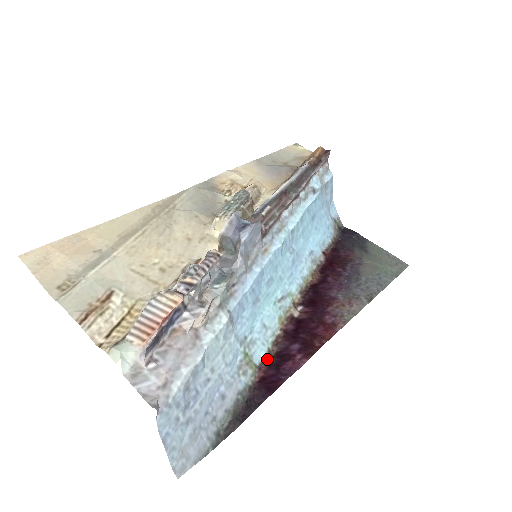
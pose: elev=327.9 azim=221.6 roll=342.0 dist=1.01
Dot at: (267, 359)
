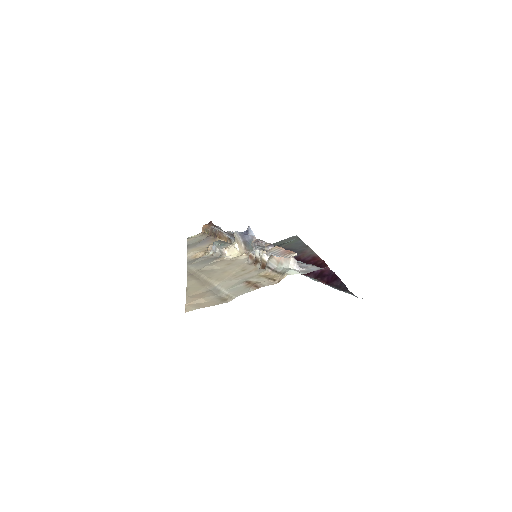
Dot at: occluded
